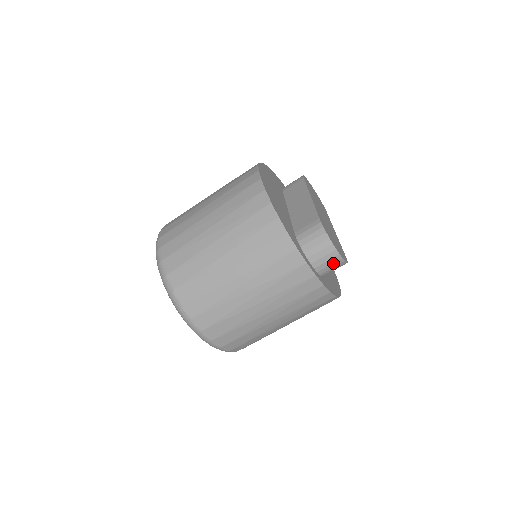
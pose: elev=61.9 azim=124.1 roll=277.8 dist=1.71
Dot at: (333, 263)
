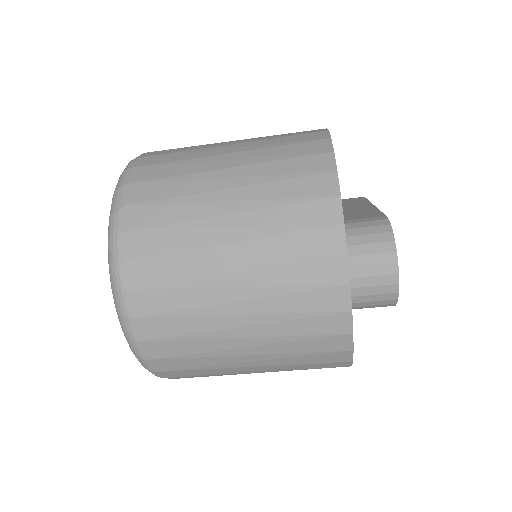
Dot at: (381, 285)
